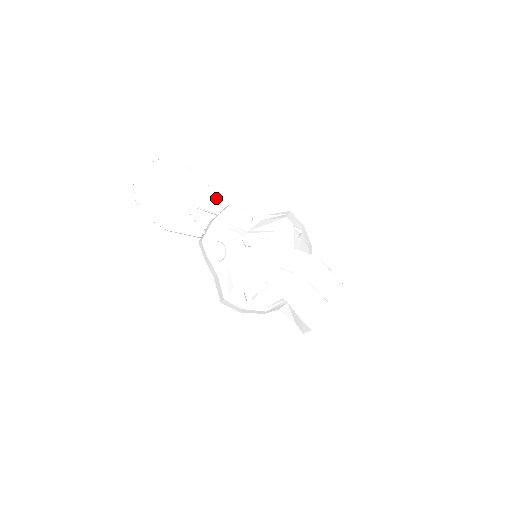
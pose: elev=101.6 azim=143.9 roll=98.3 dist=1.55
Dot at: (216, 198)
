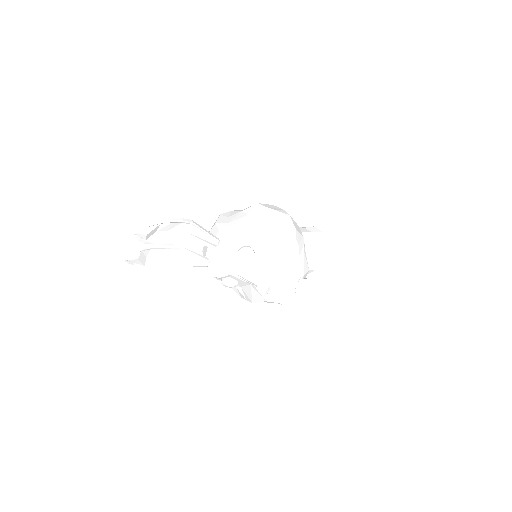
Dot at: (210, 235)
